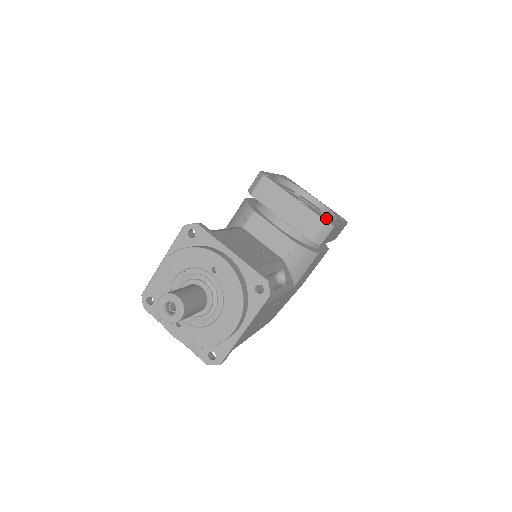
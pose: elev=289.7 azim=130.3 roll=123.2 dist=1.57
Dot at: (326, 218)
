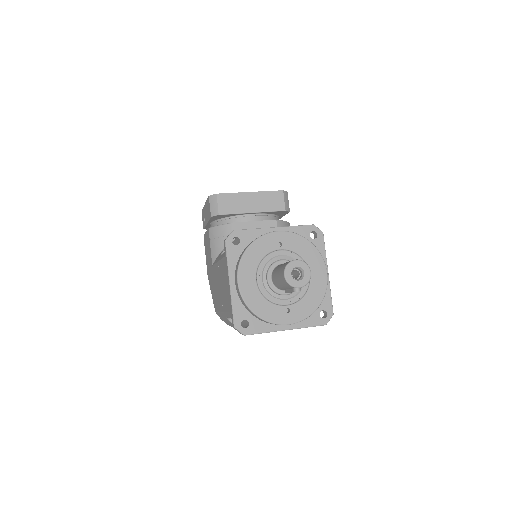
Dot at: occluded
